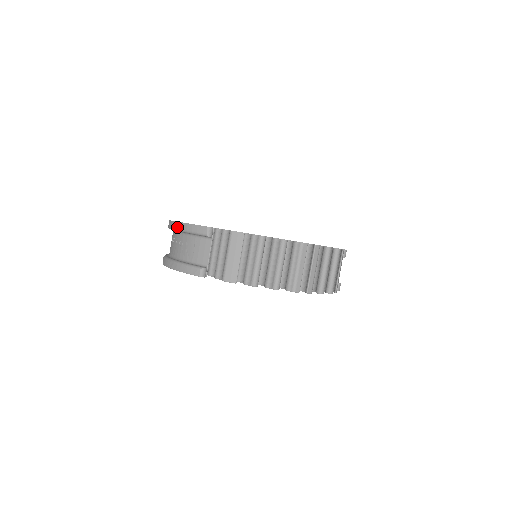
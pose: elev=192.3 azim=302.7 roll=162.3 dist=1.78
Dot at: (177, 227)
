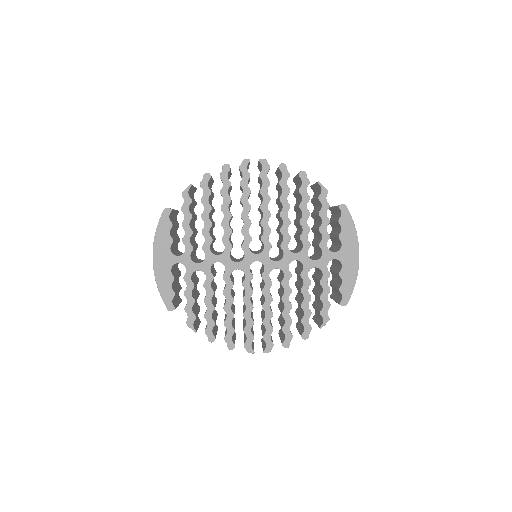
Dot at: (154, 267)
